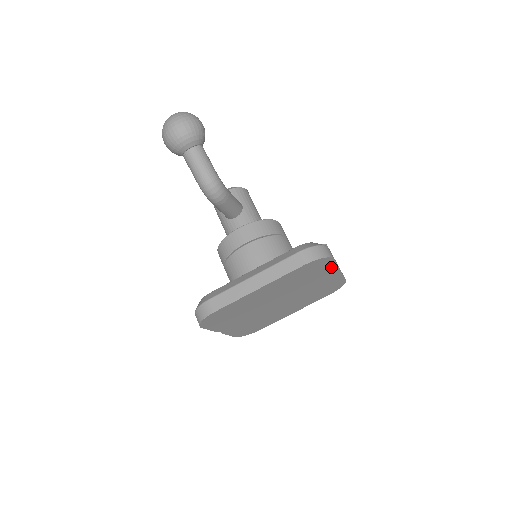
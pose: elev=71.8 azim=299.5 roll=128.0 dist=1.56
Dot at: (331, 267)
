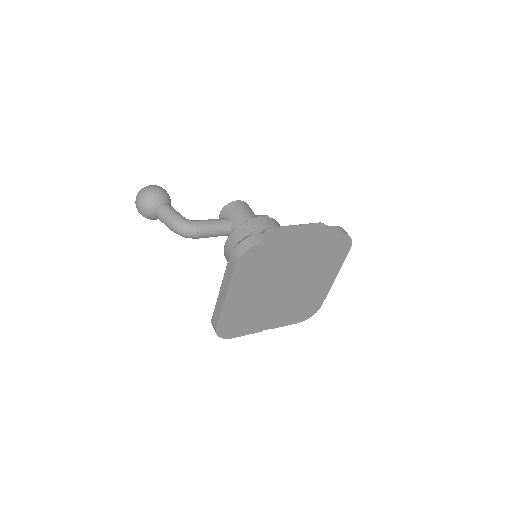
Dot at: (281, 245)
